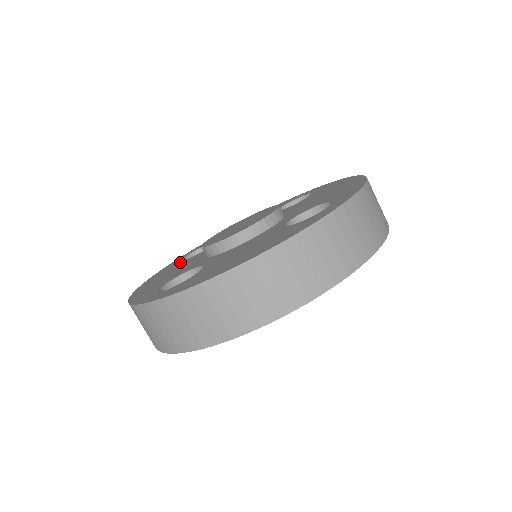
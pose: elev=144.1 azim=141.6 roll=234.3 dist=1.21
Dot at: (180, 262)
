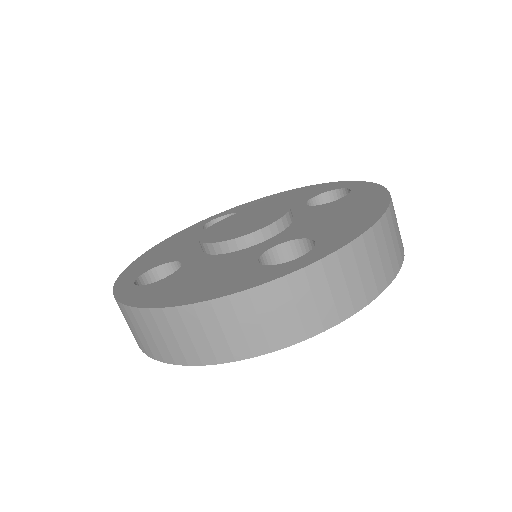
Dot at: (199, 229)
